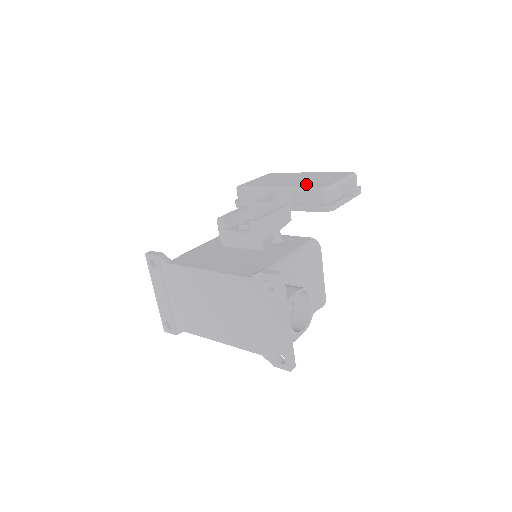
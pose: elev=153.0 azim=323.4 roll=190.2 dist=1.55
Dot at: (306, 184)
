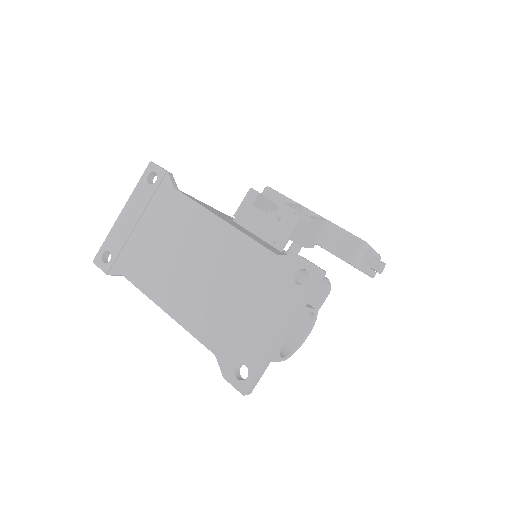
Dot at: occluded
